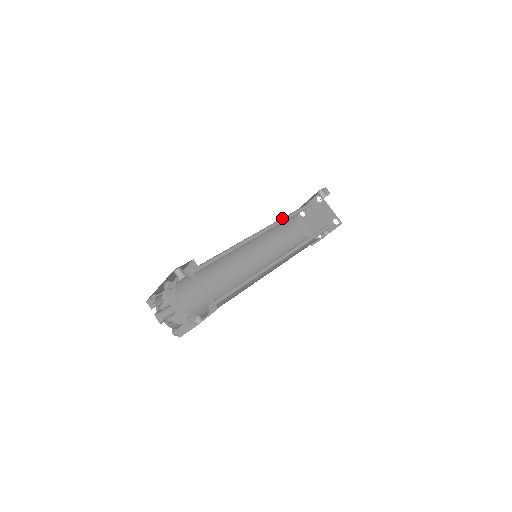
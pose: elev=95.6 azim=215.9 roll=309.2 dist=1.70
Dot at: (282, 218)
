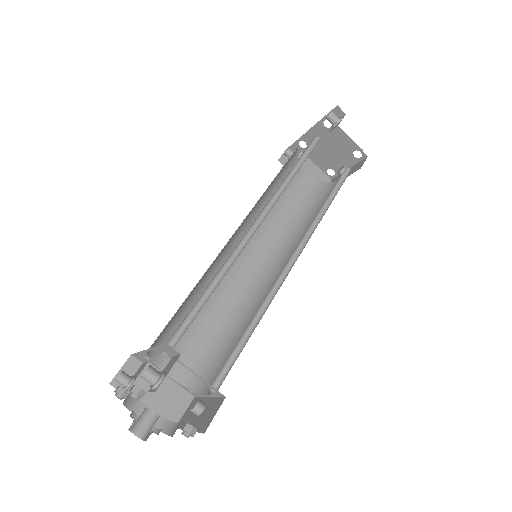
Dot at: occluded
